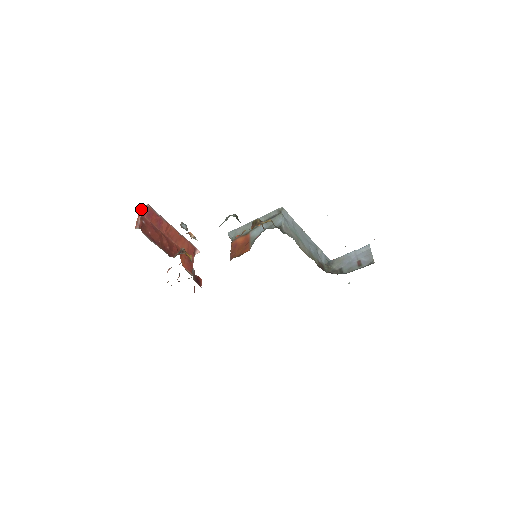
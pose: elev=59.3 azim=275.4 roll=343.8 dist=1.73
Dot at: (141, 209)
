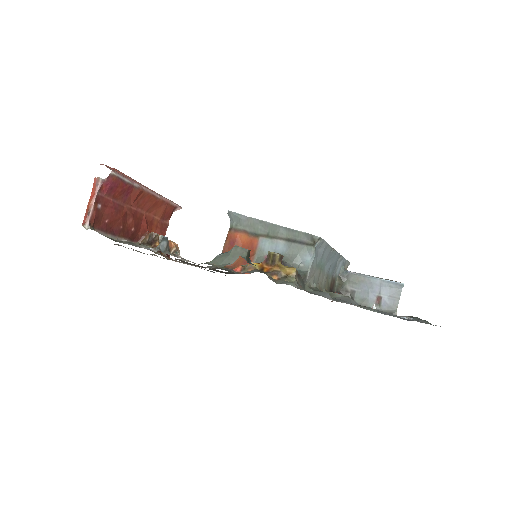
Dot at: (99, 180)
